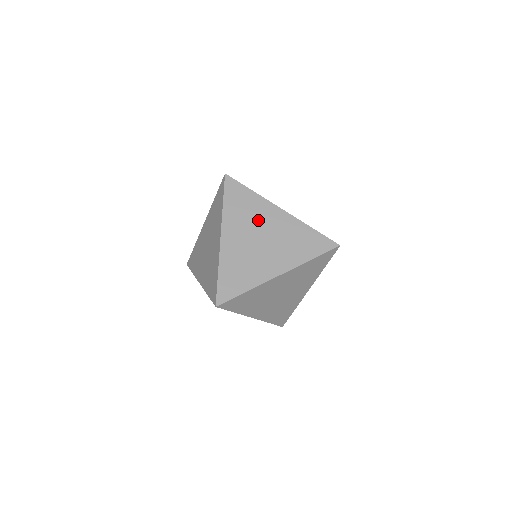
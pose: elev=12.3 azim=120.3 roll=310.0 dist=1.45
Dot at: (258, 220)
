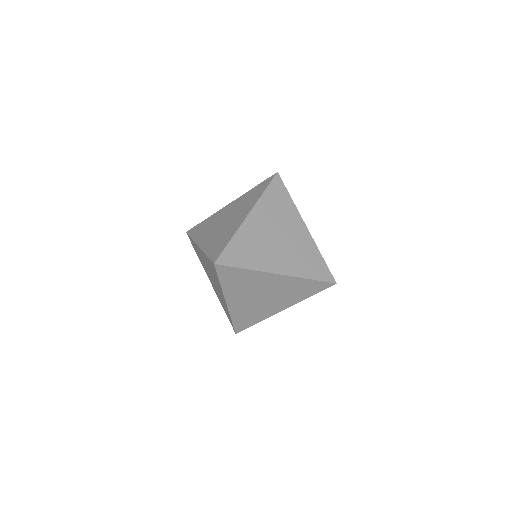
Dot at: (257, 286)
